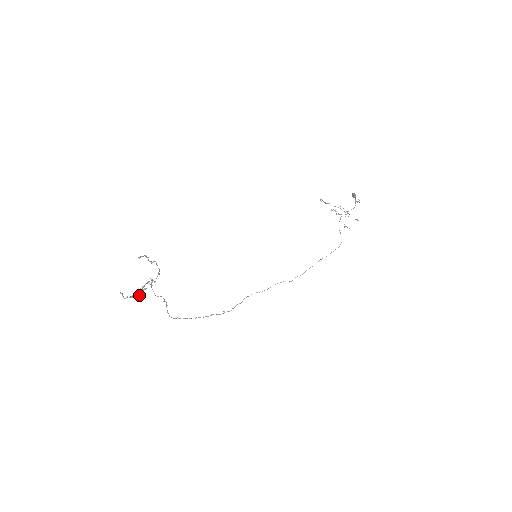
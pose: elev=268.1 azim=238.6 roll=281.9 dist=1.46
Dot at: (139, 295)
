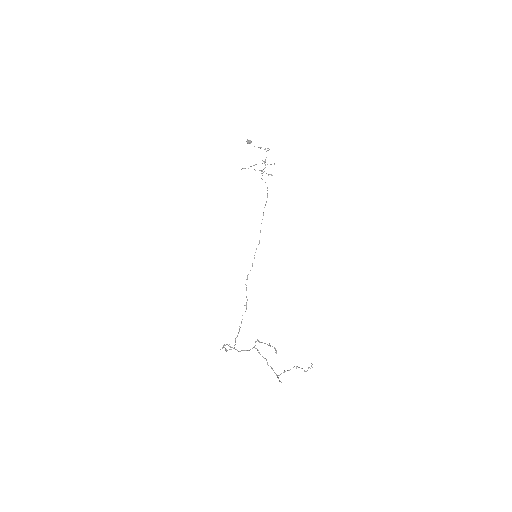
Dot at: occluded
